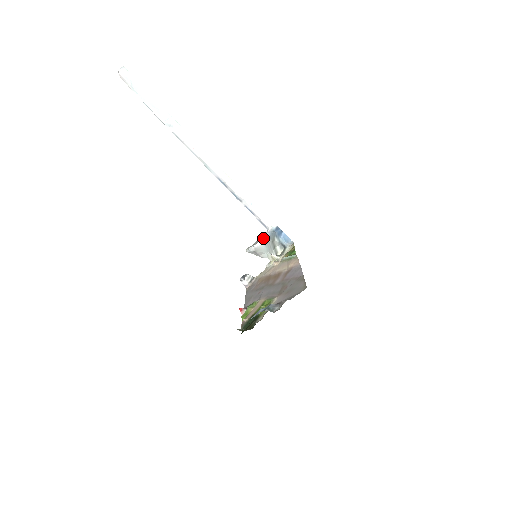
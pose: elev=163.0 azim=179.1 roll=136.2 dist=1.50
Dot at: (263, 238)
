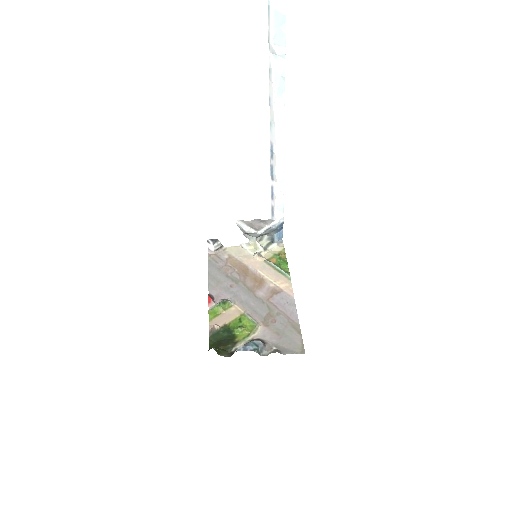
Dot at: (266, 229)
